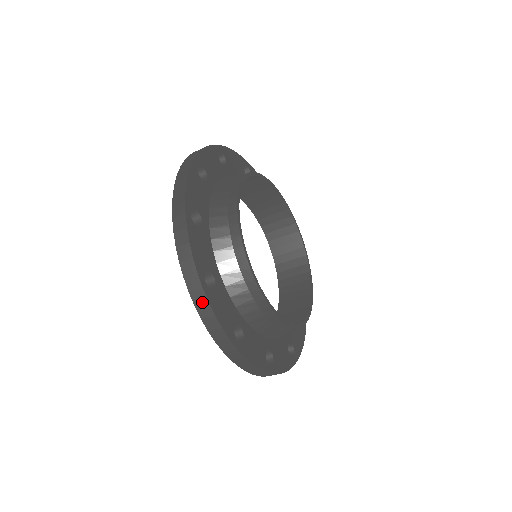
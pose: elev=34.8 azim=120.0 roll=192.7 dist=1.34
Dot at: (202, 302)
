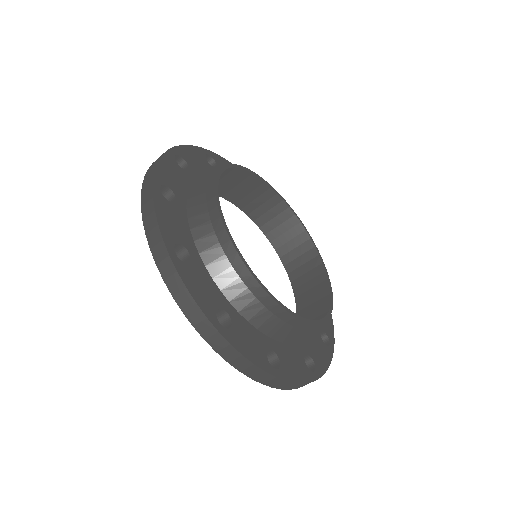
Dot at: (171, 274)
